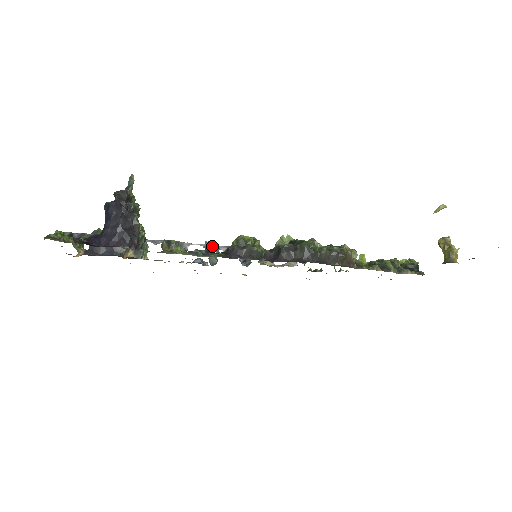
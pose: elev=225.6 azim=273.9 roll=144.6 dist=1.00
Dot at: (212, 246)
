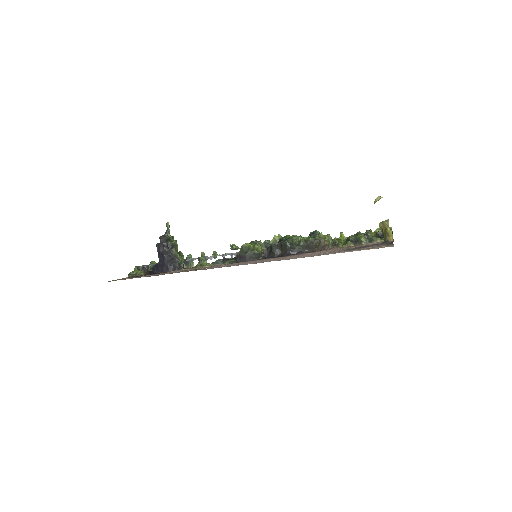
Dot at: (227, 254)
